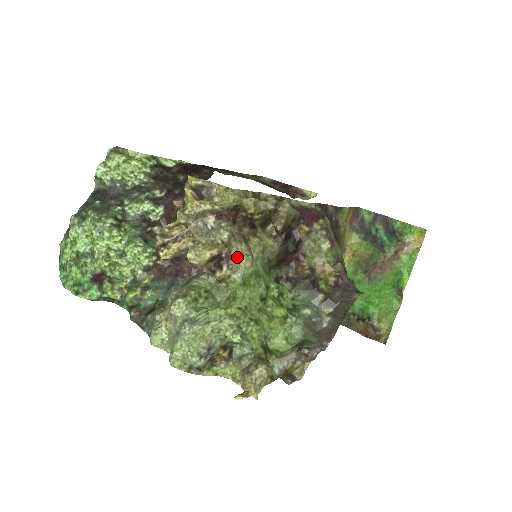
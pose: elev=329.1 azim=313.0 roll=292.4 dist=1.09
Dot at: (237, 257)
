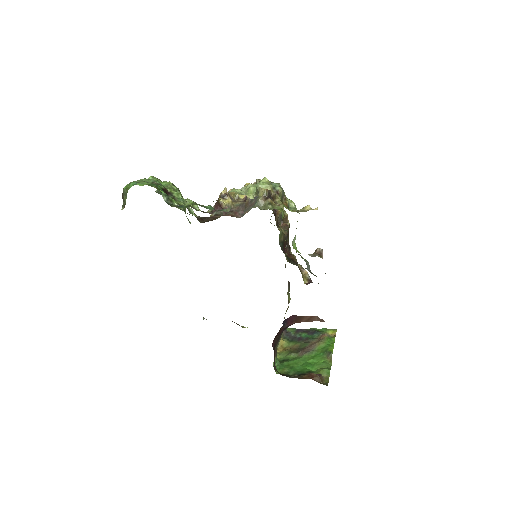
Dot at: occluded
